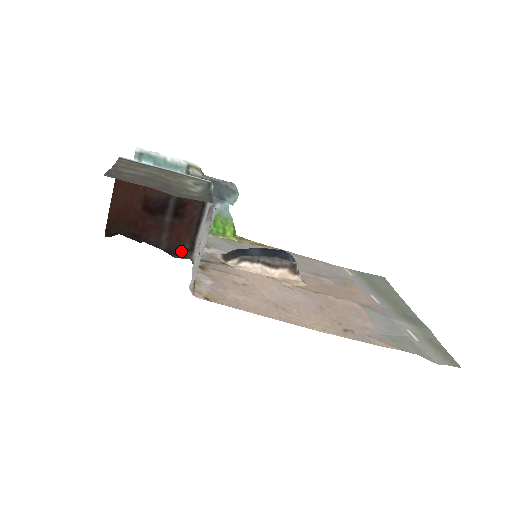
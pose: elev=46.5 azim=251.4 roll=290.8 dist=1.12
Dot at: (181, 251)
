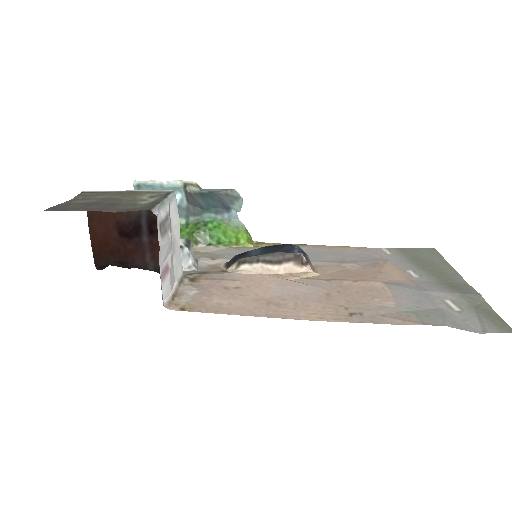
Dot at: occluded
